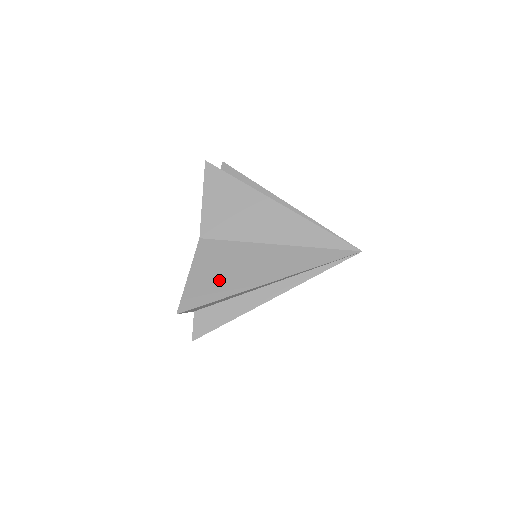
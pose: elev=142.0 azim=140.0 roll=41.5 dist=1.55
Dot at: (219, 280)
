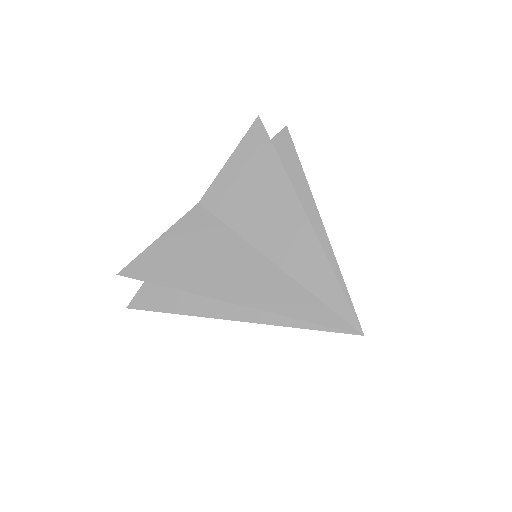
Dot at: (184, 265)
